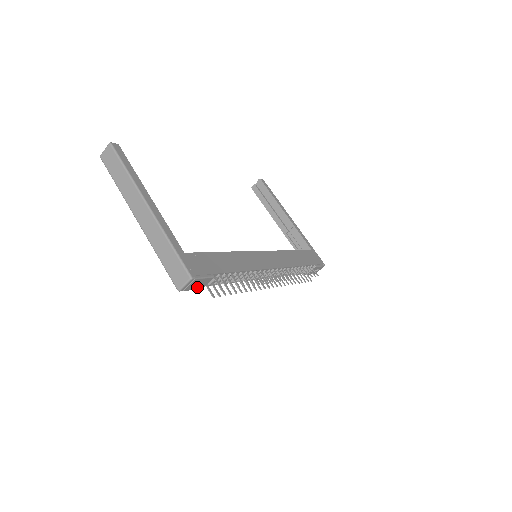
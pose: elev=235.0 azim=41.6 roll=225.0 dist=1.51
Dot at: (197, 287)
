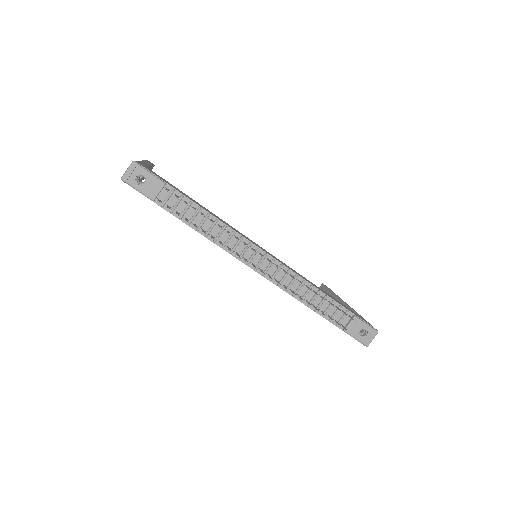
Dot at: (145, 190)
